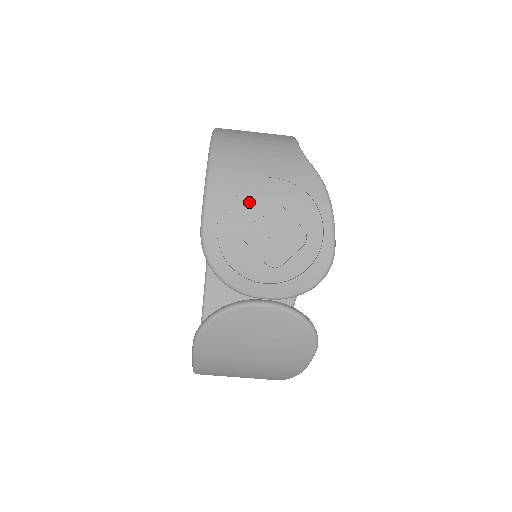
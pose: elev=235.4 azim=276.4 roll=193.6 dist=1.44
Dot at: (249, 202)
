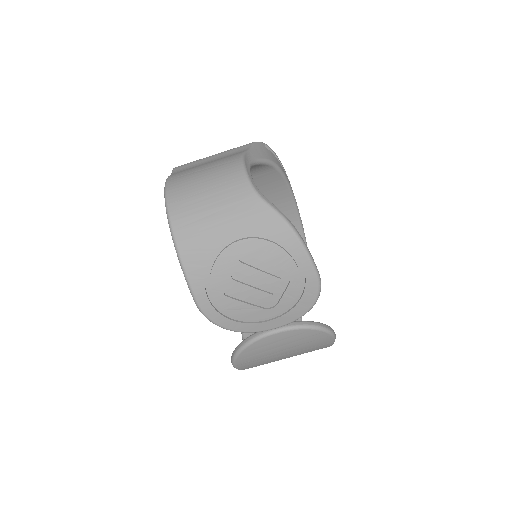
Dot at: (226, 267)
